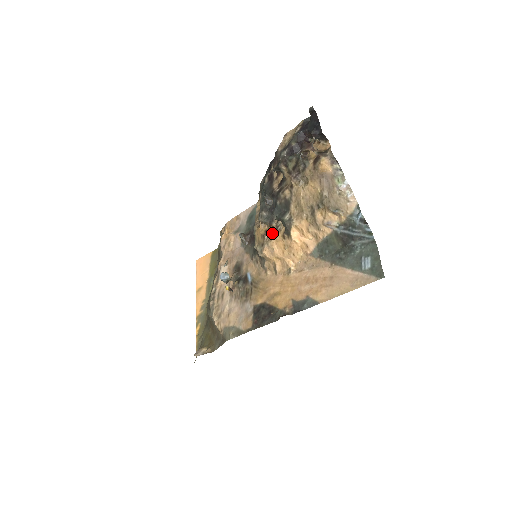
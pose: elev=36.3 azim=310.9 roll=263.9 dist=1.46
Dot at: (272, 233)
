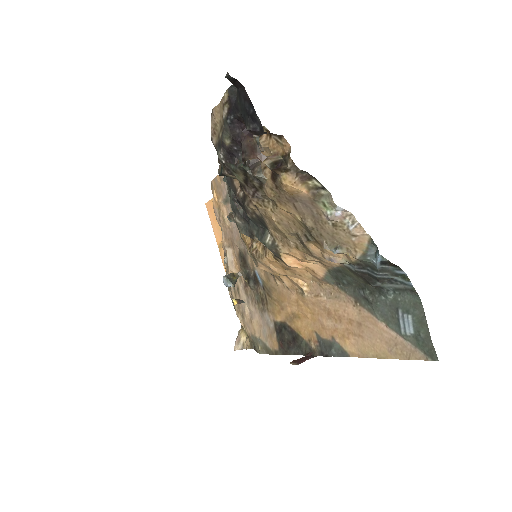
Dot at: (260, 247)
